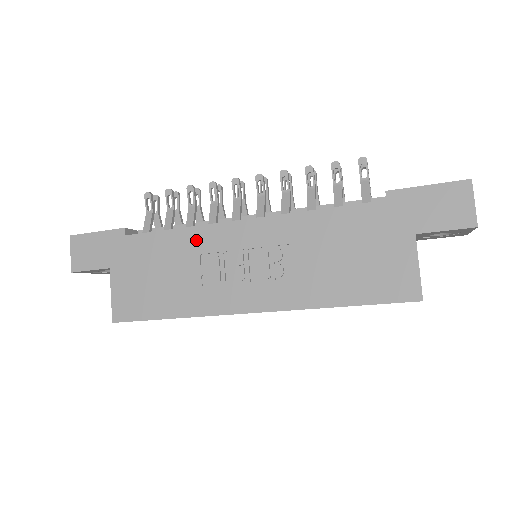
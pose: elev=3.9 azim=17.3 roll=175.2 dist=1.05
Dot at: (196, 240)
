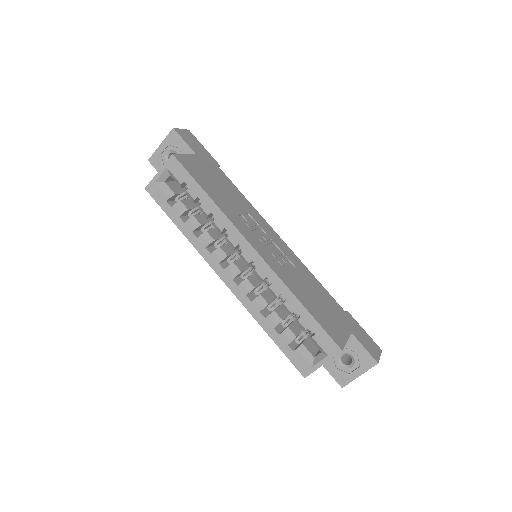
Dot at: (251, 210)
